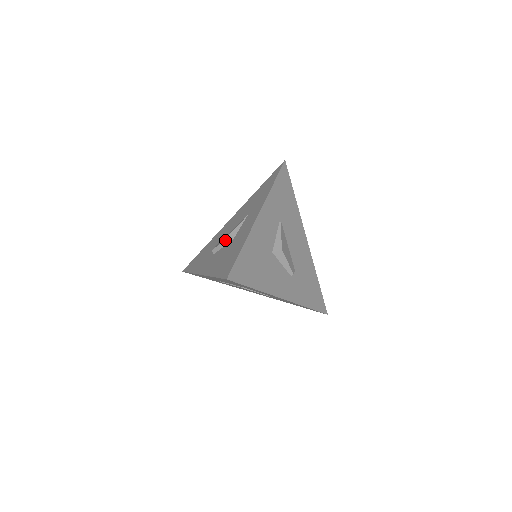
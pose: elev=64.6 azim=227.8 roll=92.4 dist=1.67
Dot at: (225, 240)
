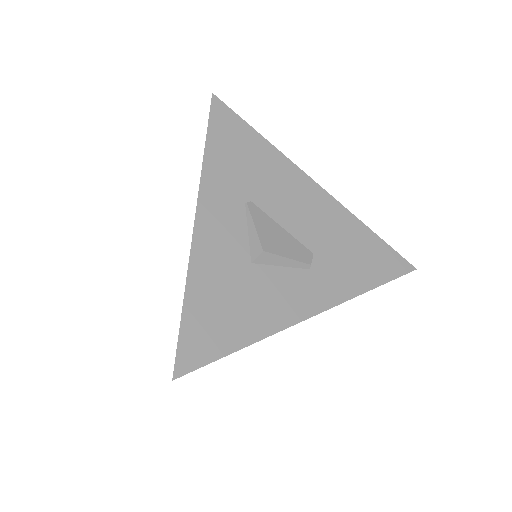
Dot at: occluded
